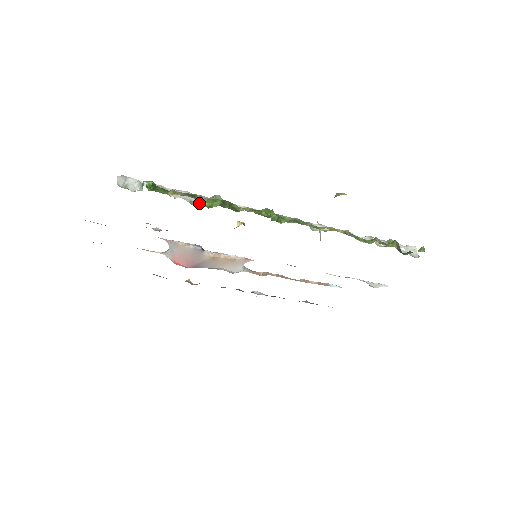
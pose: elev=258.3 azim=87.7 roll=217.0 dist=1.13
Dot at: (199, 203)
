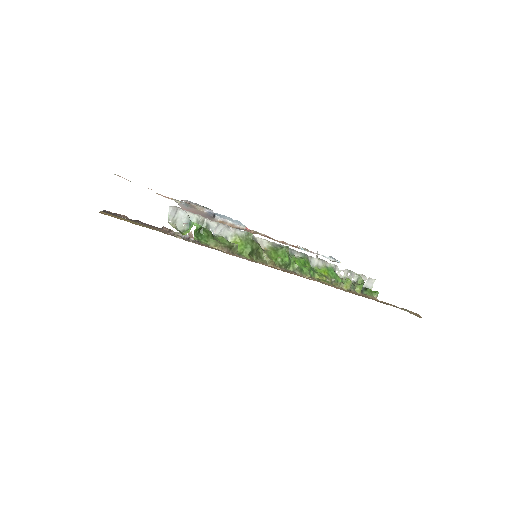
Dot at: (232, 242)
